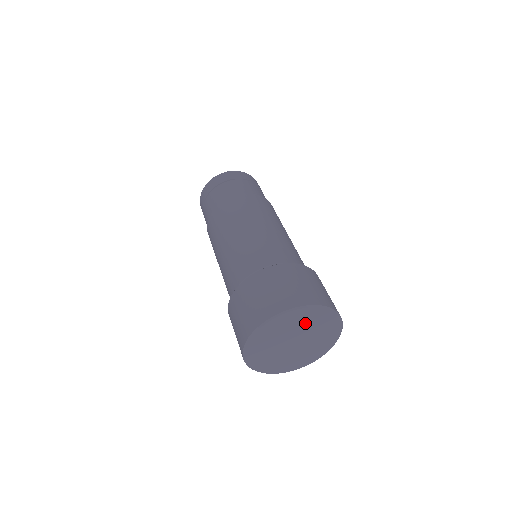
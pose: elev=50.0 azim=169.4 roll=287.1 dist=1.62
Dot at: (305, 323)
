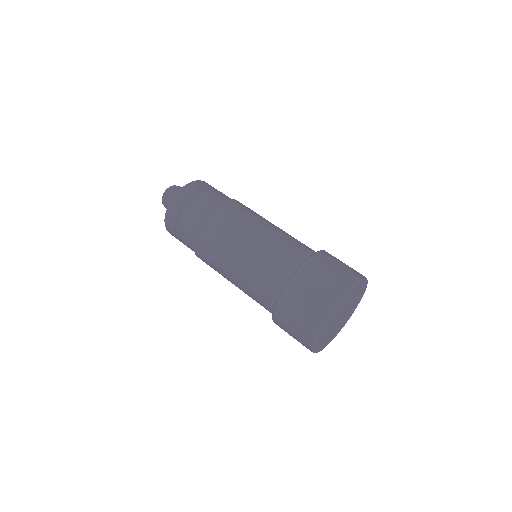
Dot at: (335, 317)
